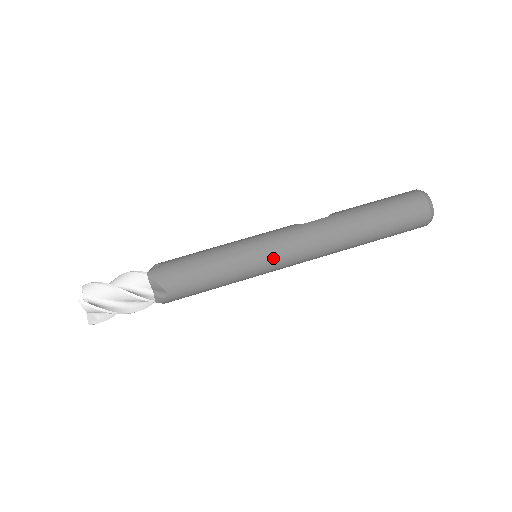
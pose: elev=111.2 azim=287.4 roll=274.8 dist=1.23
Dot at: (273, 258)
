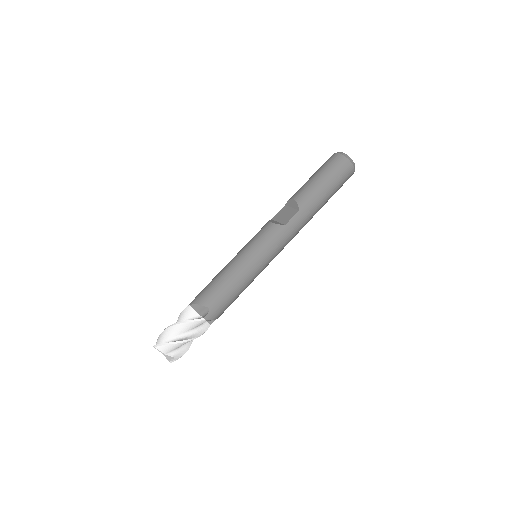
Dot at: occluded
